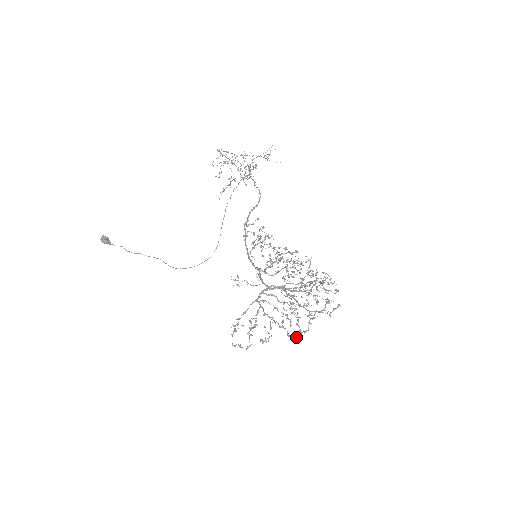
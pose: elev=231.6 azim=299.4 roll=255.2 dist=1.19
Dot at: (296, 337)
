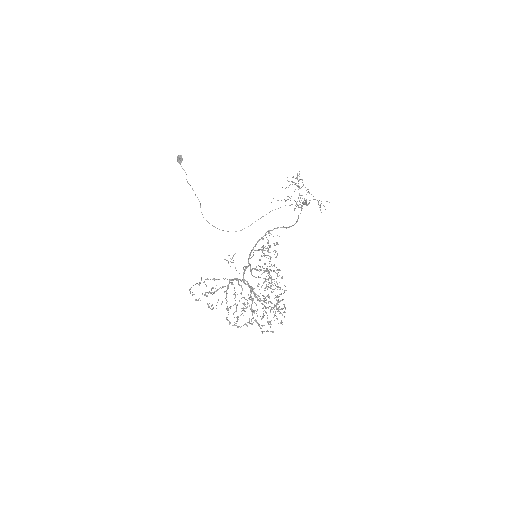
Dot at: occluded
